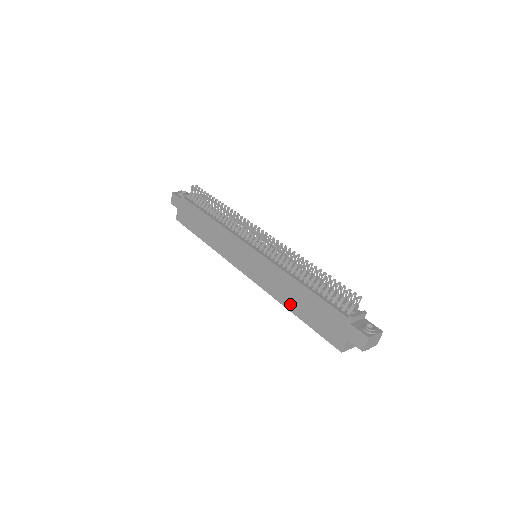
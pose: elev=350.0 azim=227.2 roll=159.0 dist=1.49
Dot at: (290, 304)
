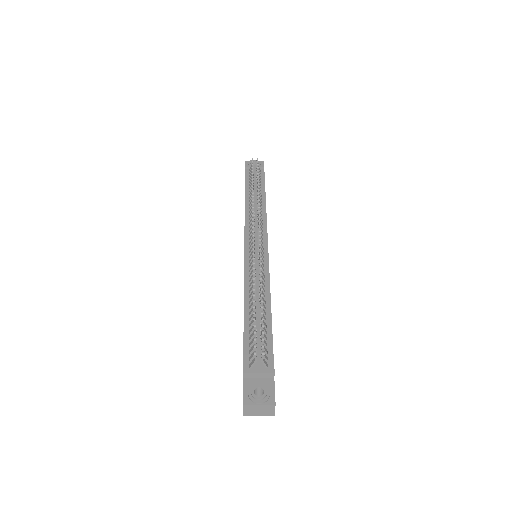
Dot at: occluded
